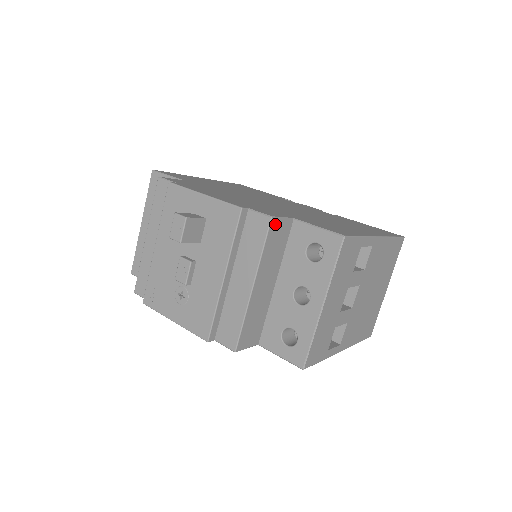
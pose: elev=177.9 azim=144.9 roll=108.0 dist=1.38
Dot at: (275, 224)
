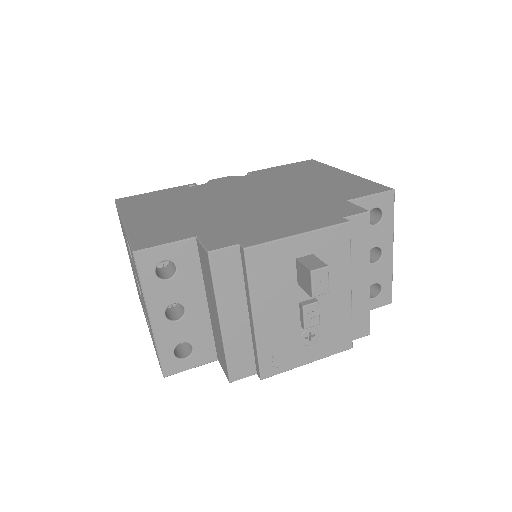
Dot at: occluded
